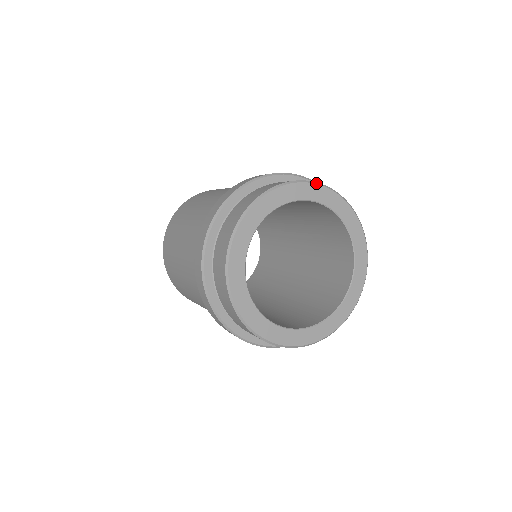
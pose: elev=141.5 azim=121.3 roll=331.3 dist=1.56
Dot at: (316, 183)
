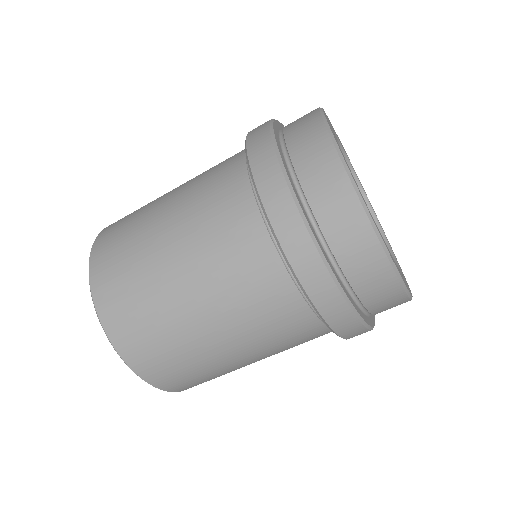
Dot at: occluded
